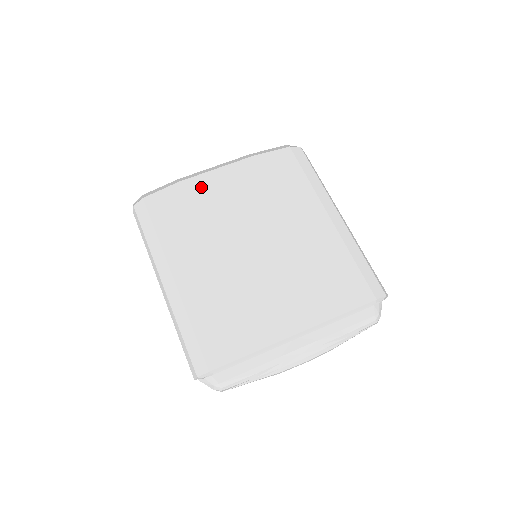
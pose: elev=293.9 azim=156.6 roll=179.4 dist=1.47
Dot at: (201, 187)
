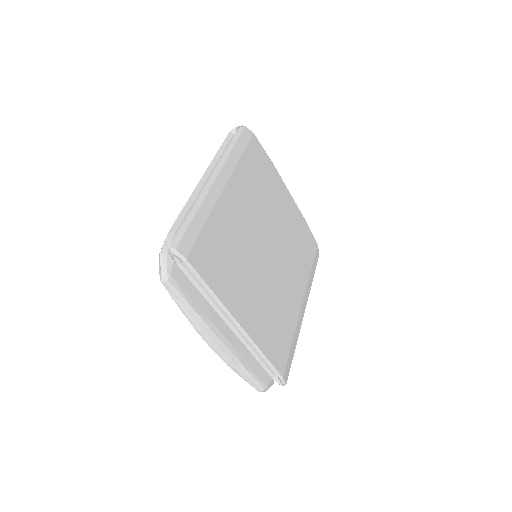
Dot at: (277, 183)
